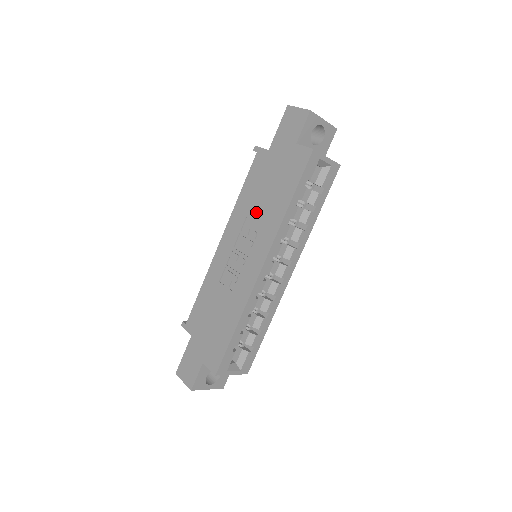
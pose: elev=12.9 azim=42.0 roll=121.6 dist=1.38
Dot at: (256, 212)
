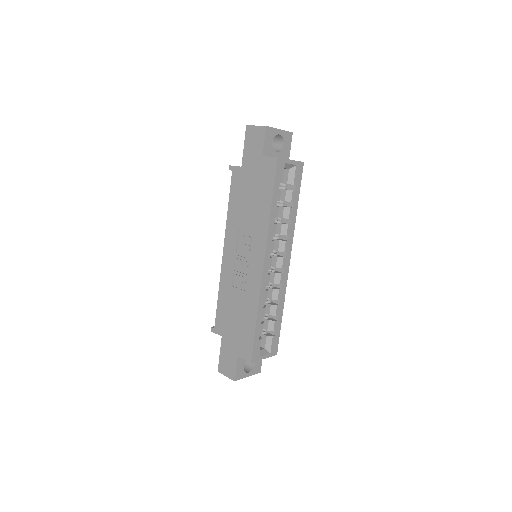
Dot at: (246, 221)
